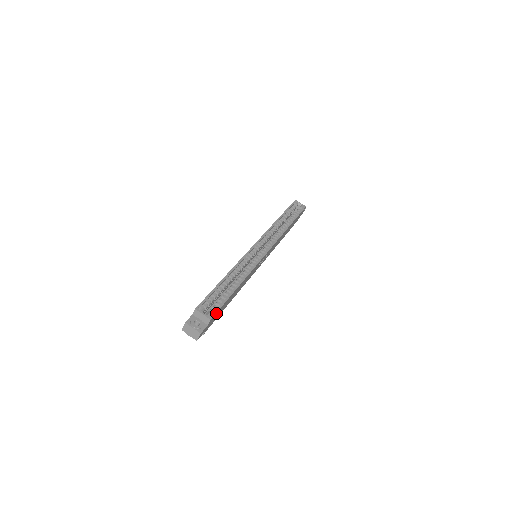
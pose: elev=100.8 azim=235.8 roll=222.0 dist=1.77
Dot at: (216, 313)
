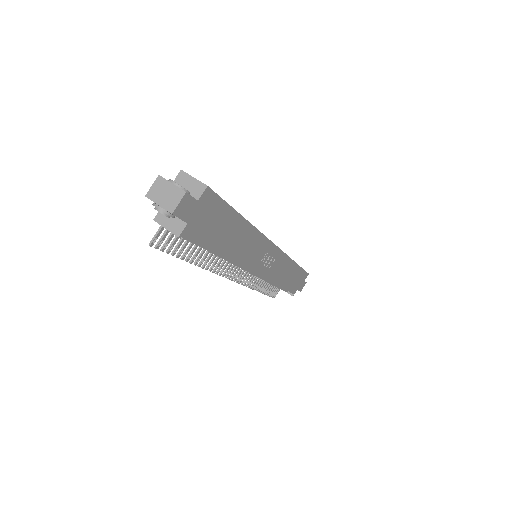
Dot at: (214, 198)
